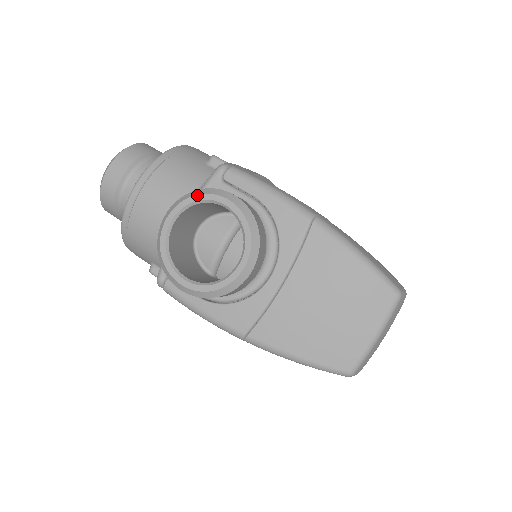
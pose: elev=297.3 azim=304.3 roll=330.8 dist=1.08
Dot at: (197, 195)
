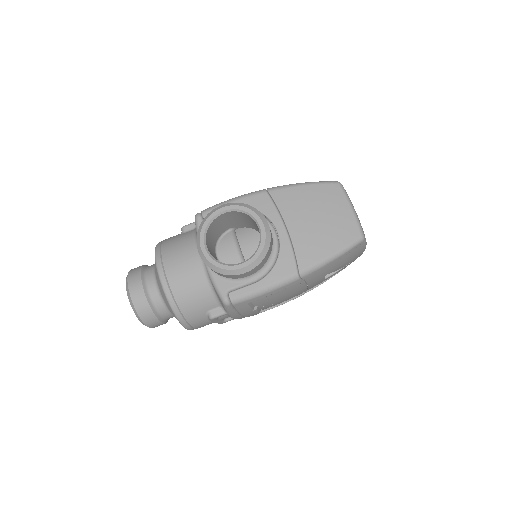
Dot at: (205, 222)
